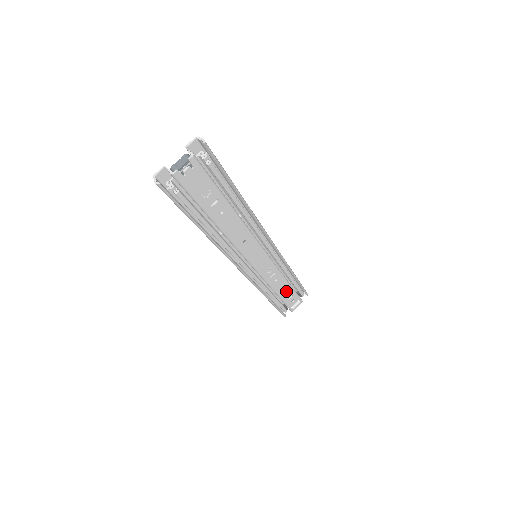
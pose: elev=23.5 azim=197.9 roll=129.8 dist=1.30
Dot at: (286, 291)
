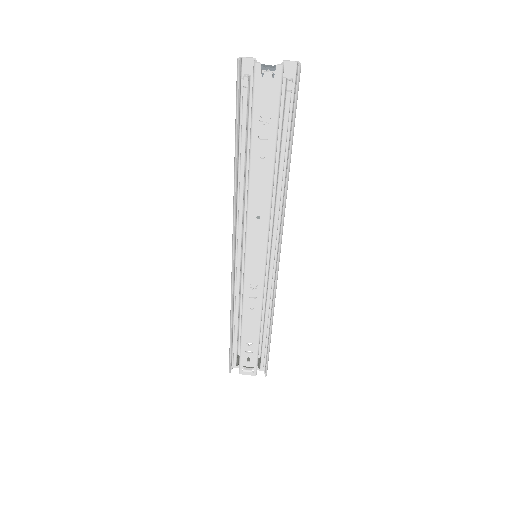
Dot at: (251, 337)
